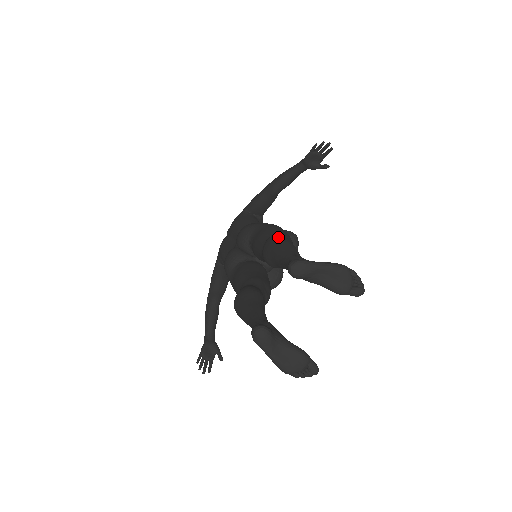
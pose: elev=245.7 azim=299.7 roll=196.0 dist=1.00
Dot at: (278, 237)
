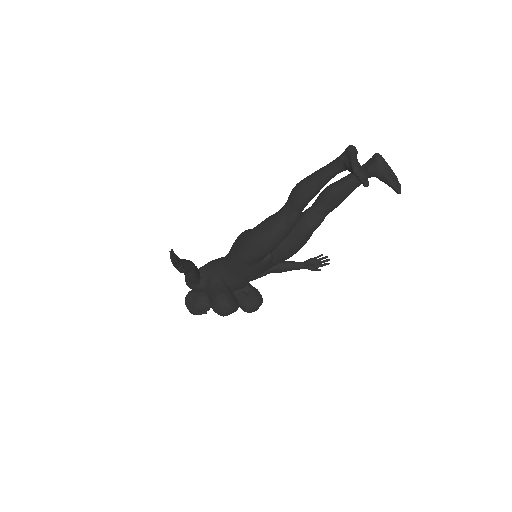
Dot at: occluded
